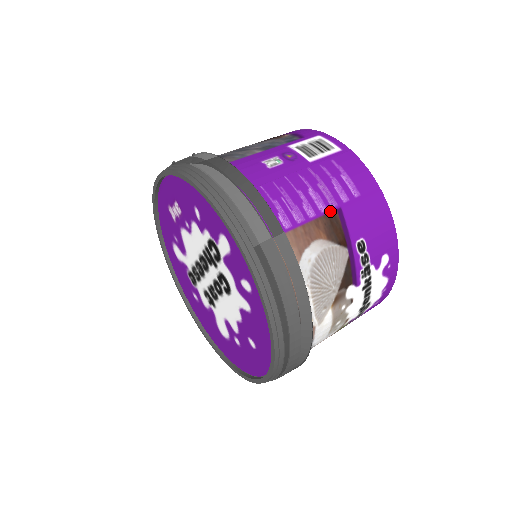
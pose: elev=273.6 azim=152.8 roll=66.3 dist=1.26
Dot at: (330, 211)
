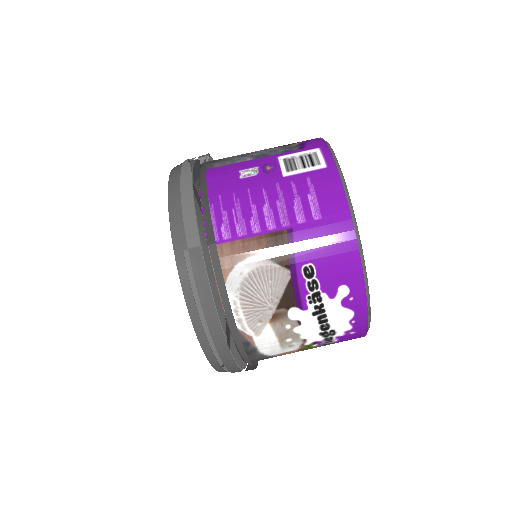
Dot at: (279, 230)
